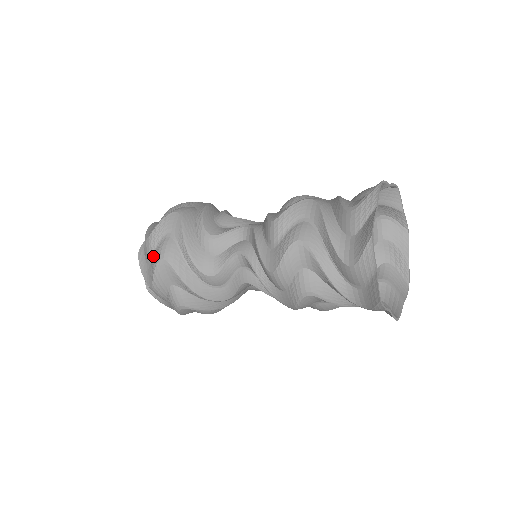
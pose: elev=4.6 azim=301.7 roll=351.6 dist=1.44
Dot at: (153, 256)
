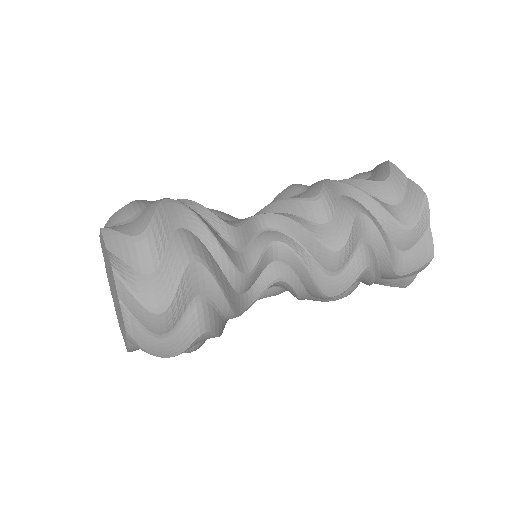
Dot at: (176, 330)
